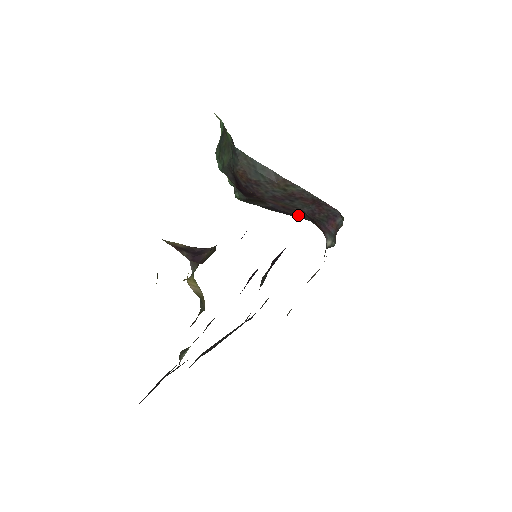
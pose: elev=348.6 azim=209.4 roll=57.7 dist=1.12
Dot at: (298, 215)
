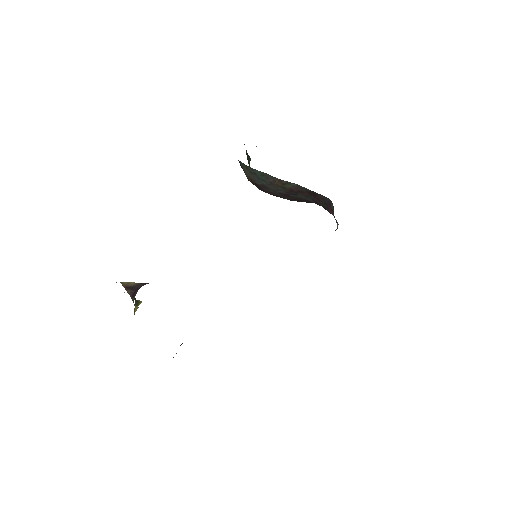
Dot at: occluded
